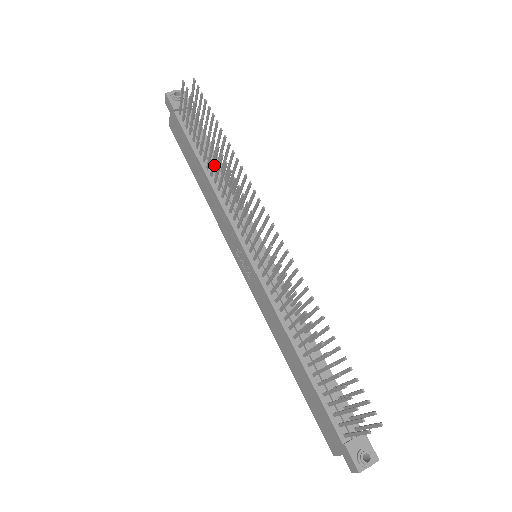
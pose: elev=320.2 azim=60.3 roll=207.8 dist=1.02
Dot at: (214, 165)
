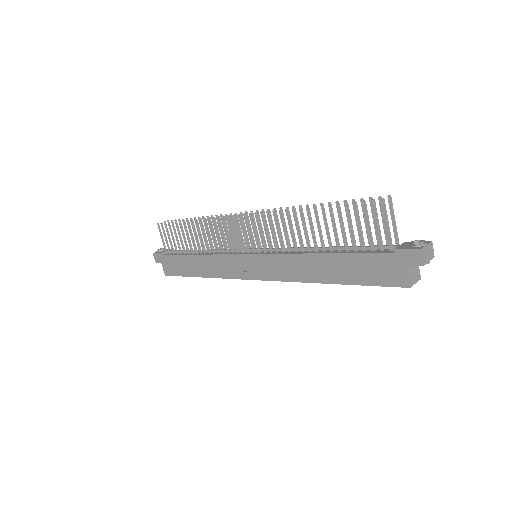
Dot at: (198, 240)
